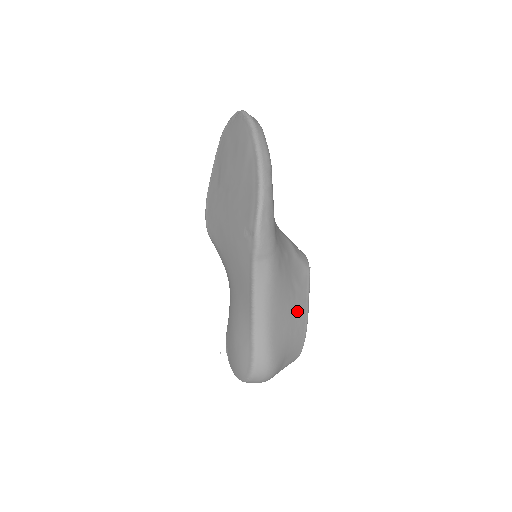
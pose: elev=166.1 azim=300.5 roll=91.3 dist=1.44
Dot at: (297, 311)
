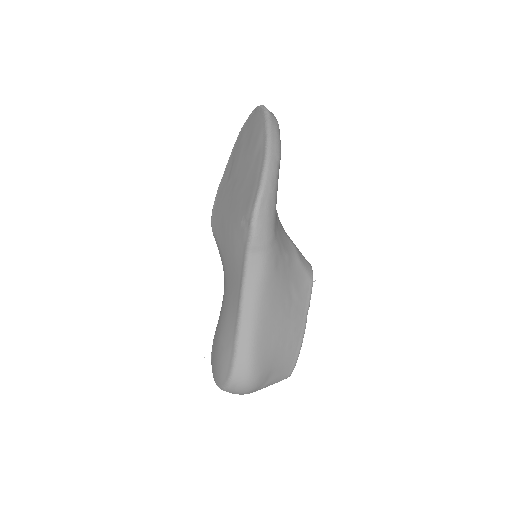
Dot at: (292, 321)
